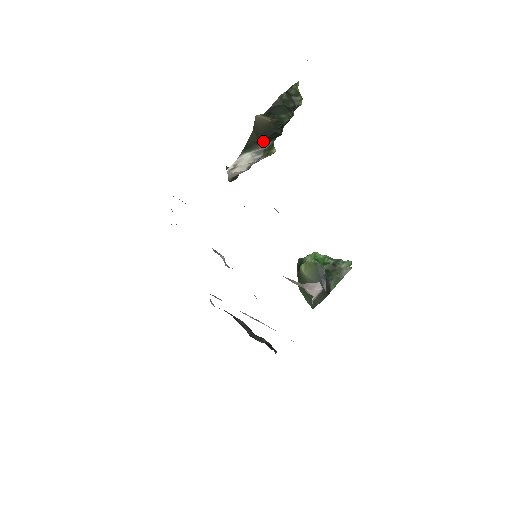
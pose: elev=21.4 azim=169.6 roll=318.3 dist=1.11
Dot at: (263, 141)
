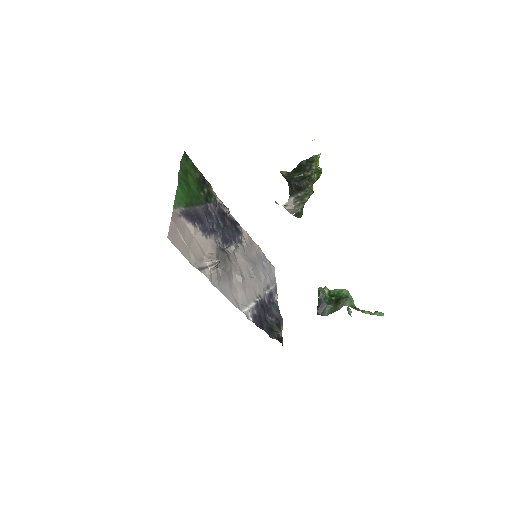
Dot at: (297, 190)
